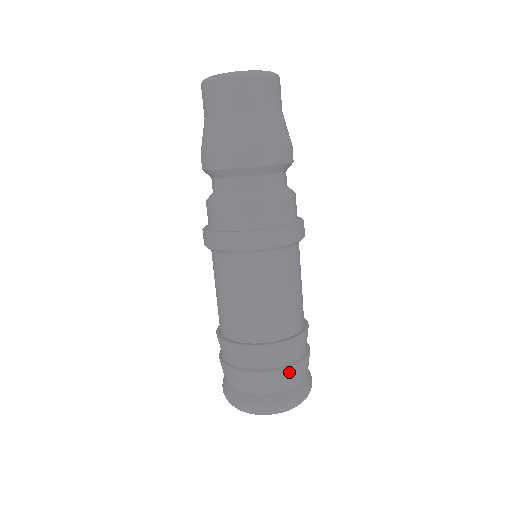
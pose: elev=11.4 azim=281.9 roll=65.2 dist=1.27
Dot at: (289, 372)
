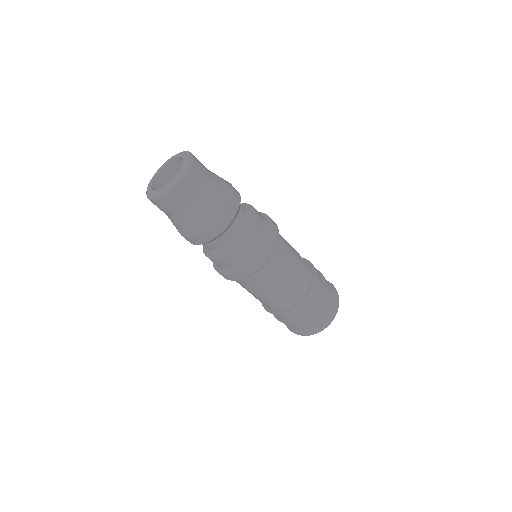
Dot at: (290, 324)
